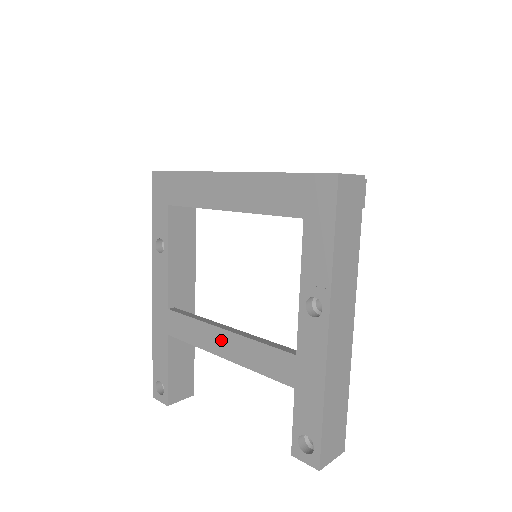
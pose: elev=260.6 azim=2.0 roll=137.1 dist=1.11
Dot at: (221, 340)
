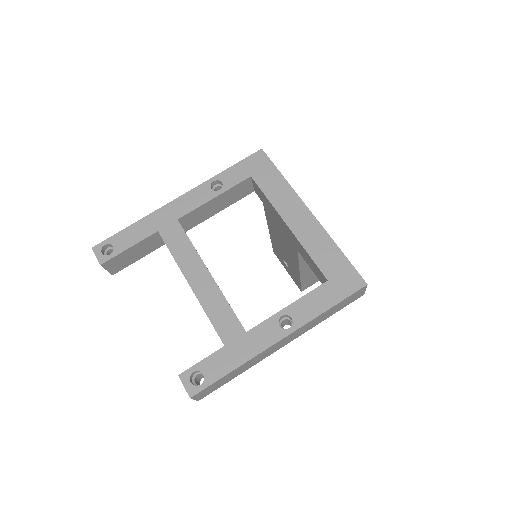
Dot at: (201, 276)
